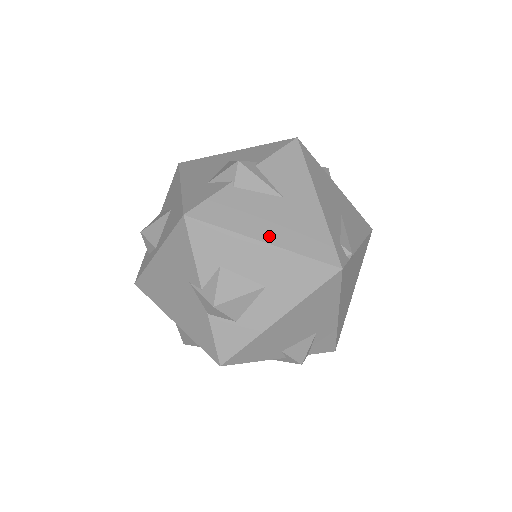
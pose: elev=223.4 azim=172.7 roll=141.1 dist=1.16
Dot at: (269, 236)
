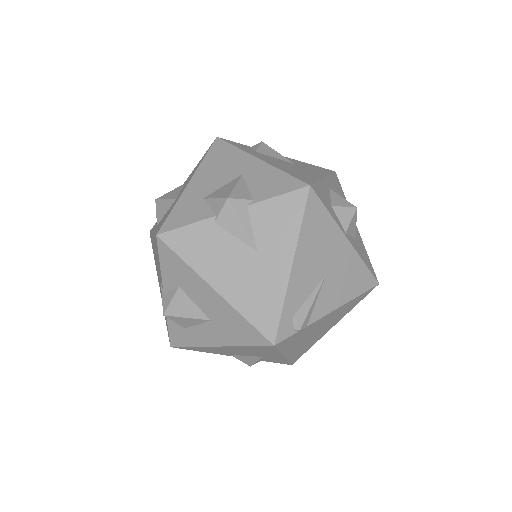
Dot at: (223, 286)
